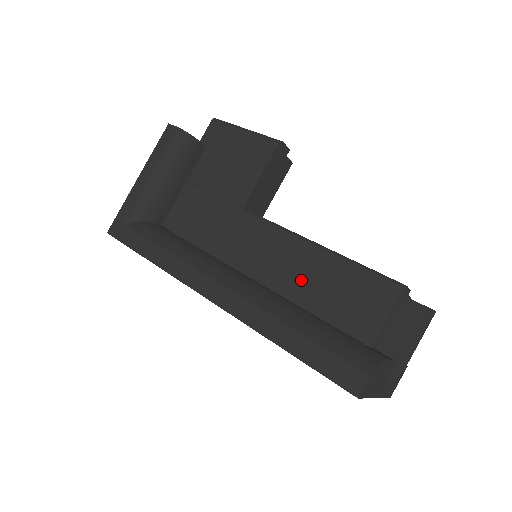
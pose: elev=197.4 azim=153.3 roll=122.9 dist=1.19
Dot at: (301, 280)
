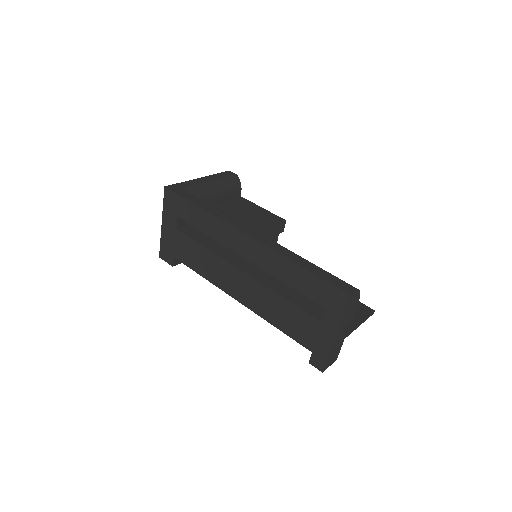
Dot at: occluded
